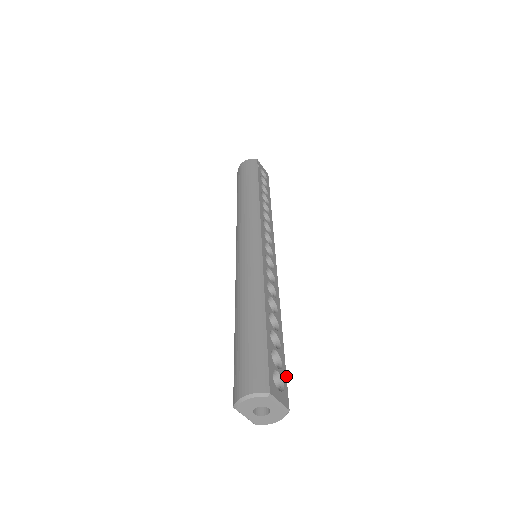
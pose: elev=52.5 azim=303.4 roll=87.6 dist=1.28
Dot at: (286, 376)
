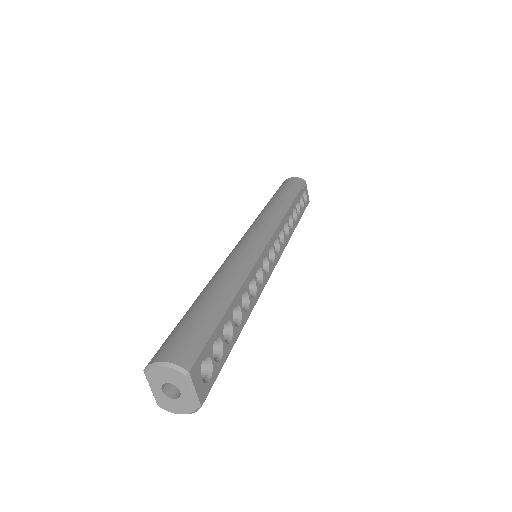
Dot at: occluded
